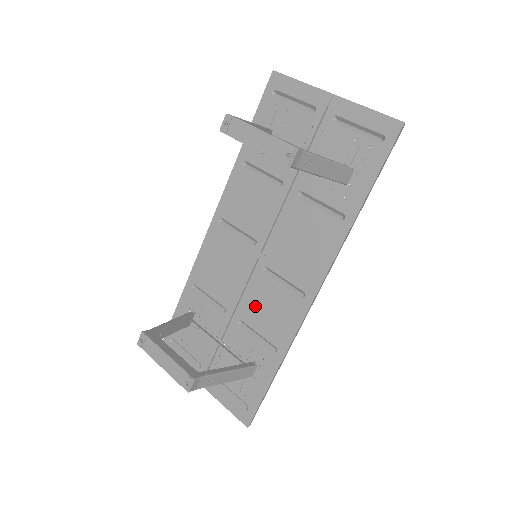
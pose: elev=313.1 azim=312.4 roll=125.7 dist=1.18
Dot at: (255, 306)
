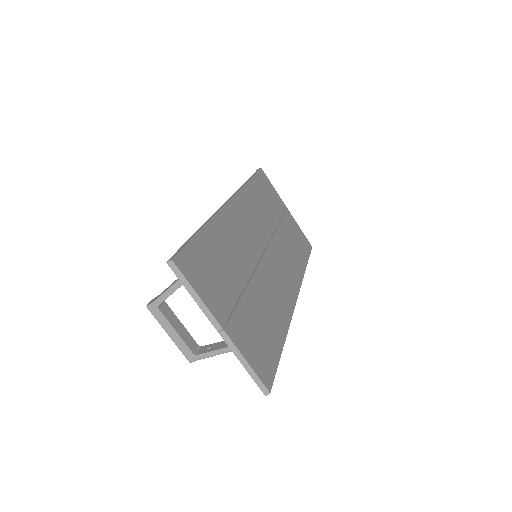
Dot at: occluded
